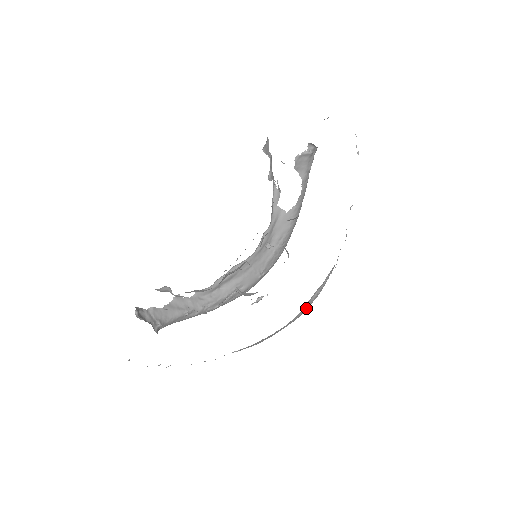
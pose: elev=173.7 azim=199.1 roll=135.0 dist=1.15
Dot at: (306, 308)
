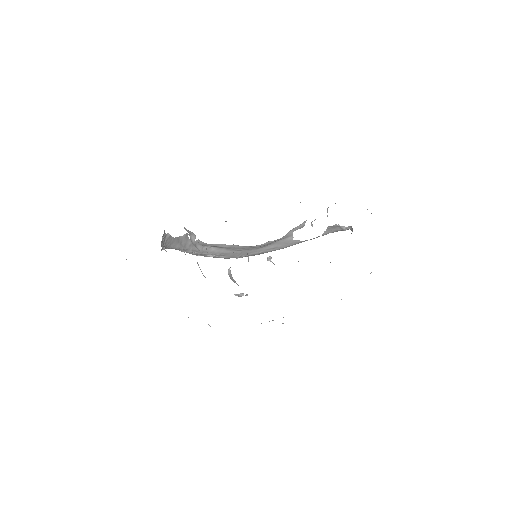
Dot at: occluded
